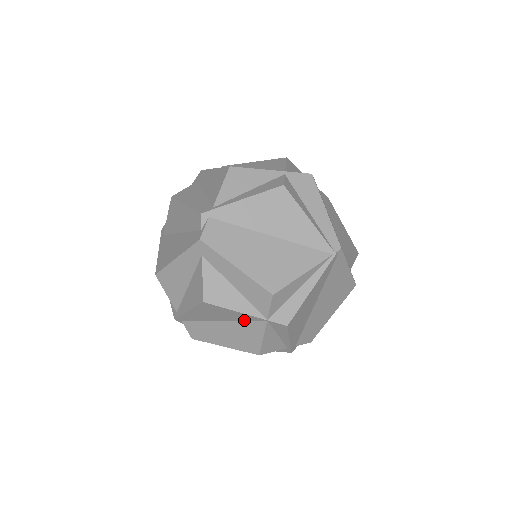
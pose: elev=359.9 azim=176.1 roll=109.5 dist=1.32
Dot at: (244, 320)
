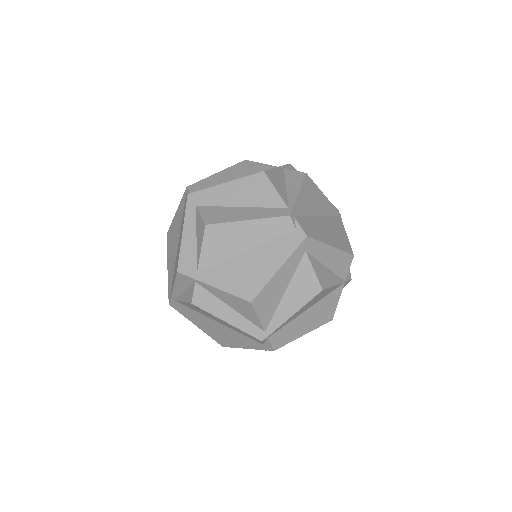
Dot at: (327, 294)
